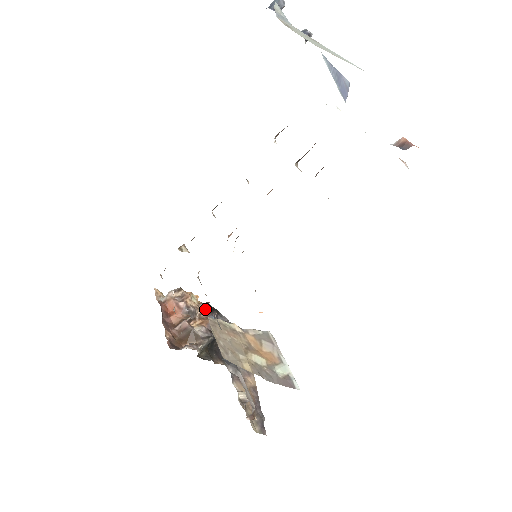
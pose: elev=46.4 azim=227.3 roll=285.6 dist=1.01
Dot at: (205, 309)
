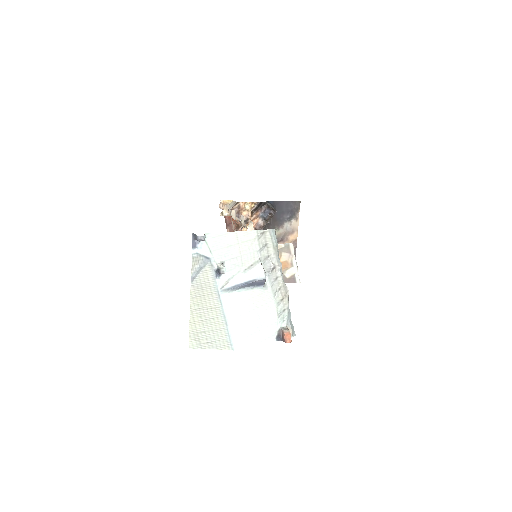
Dot at: (257, 209)
